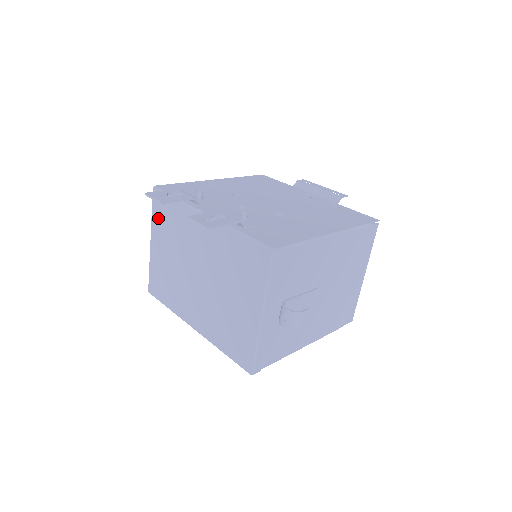
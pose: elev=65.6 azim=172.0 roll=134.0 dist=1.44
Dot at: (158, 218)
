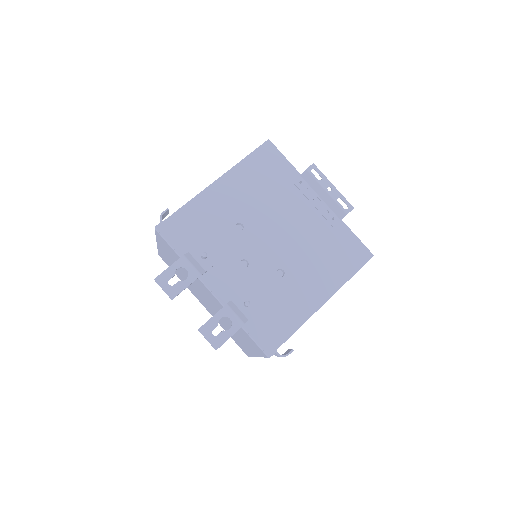
Dot at: (163, 245)
